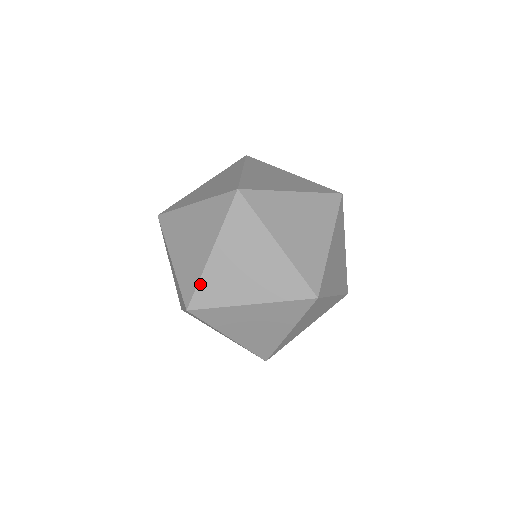
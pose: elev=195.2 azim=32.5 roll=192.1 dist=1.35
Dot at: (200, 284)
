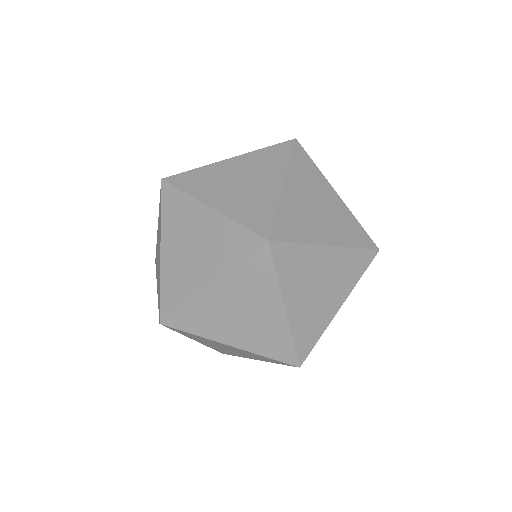
Dot at: occluded
